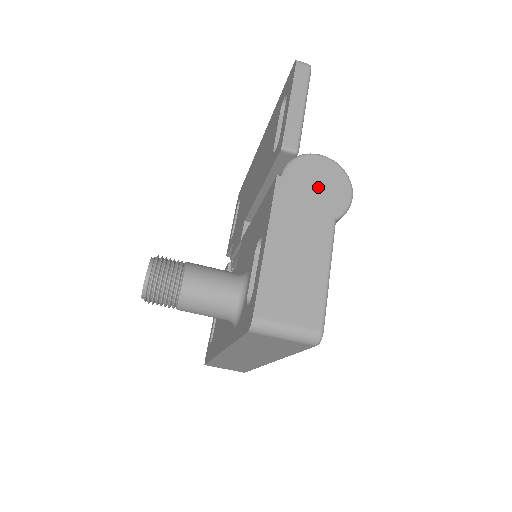
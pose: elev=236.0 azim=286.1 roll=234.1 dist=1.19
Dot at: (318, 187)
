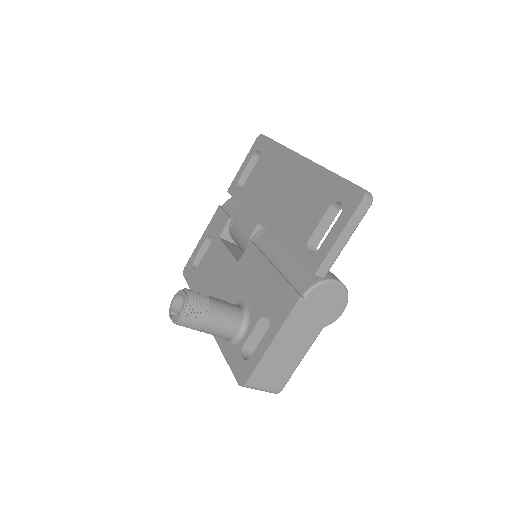
Dot at: (324, 306)
